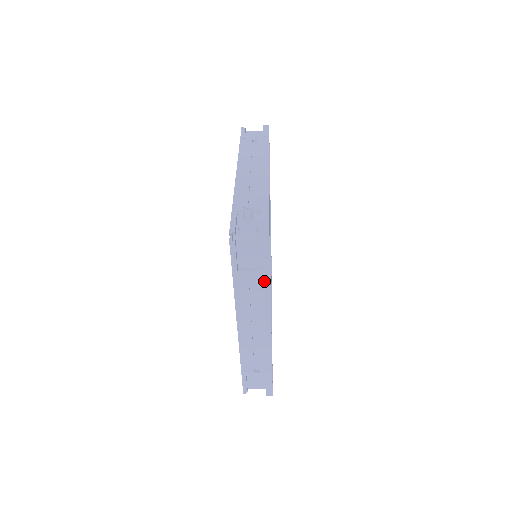
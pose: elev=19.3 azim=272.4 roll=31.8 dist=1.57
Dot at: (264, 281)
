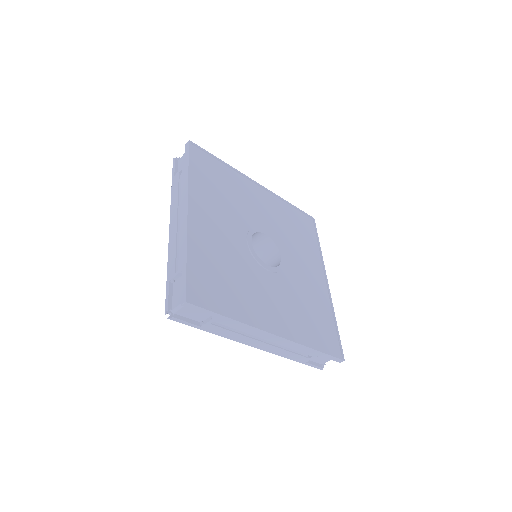
Dot at: (186, 171)
